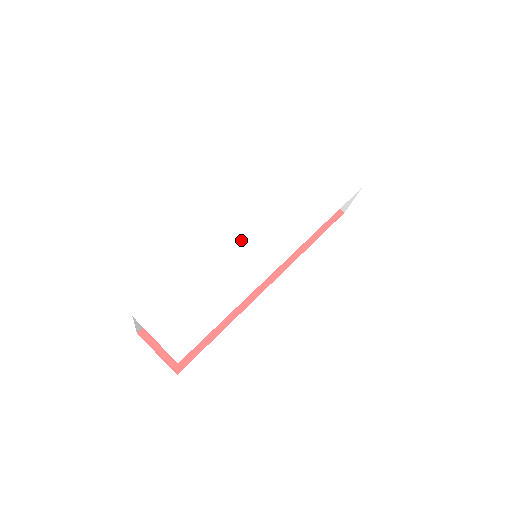
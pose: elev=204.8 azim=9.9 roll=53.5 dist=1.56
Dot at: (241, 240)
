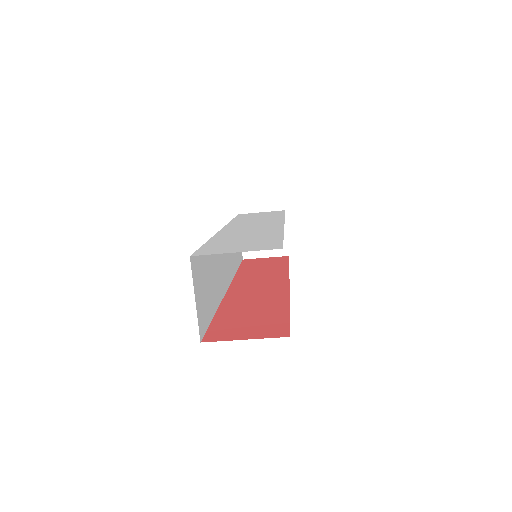
Dot at: (234, 229)
